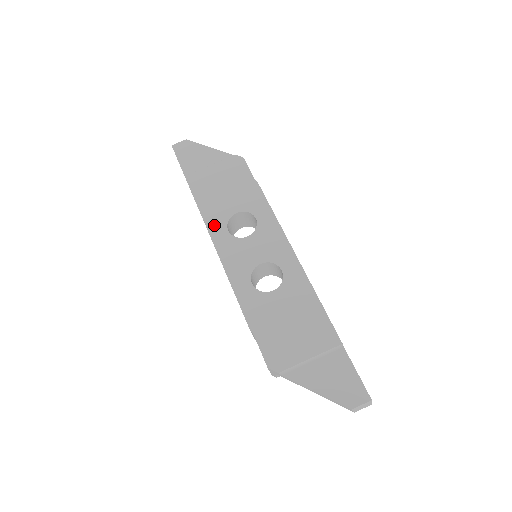
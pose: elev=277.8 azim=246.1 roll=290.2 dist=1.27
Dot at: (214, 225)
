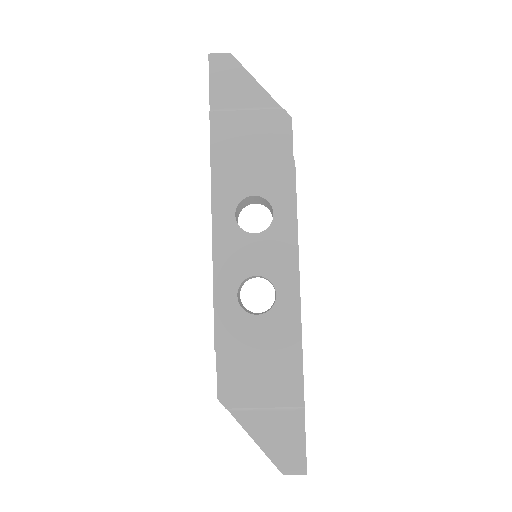
Dot at: (221, 200)
